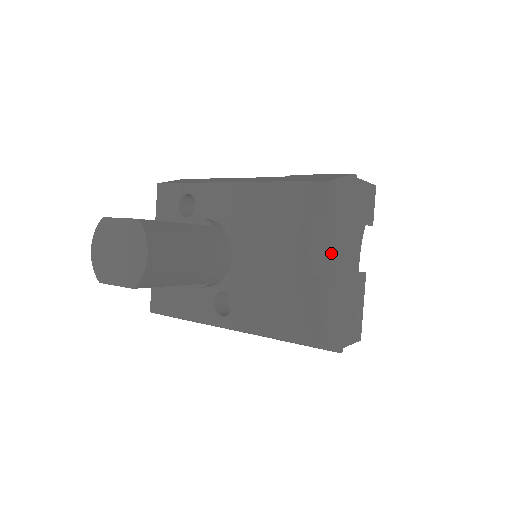
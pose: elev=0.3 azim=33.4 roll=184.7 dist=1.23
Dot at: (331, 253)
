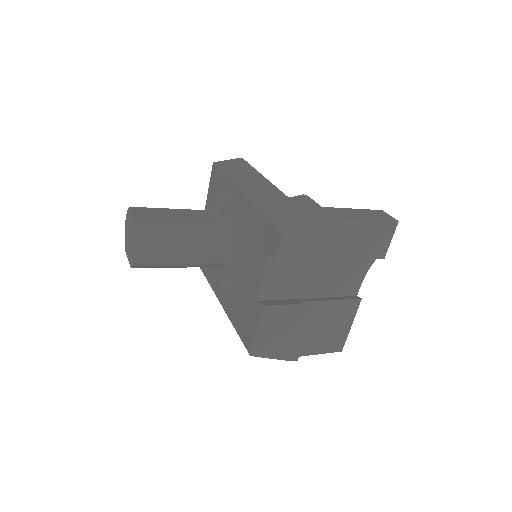
Dot at: (304, 282)
